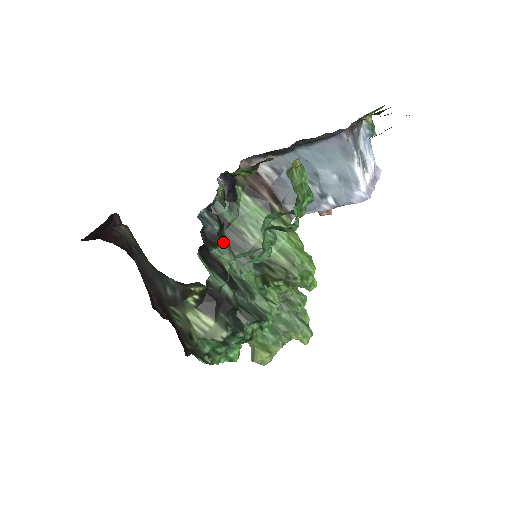
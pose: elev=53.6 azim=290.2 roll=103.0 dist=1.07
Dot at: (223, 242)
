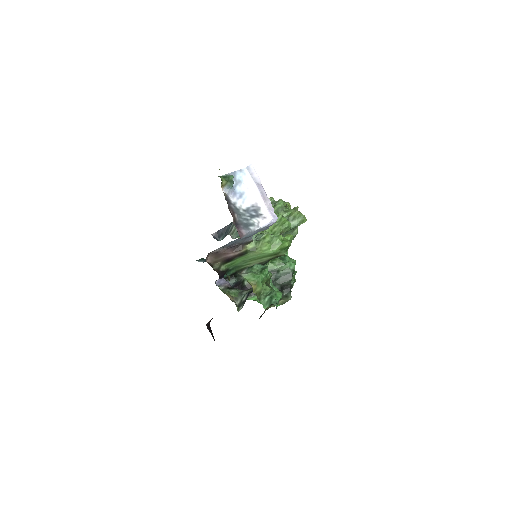
Dot at: occluded
